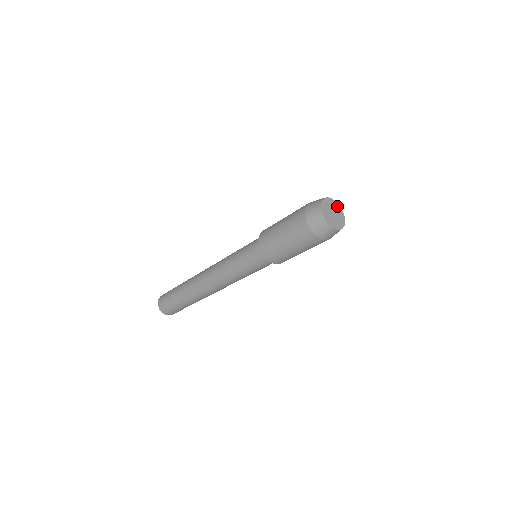
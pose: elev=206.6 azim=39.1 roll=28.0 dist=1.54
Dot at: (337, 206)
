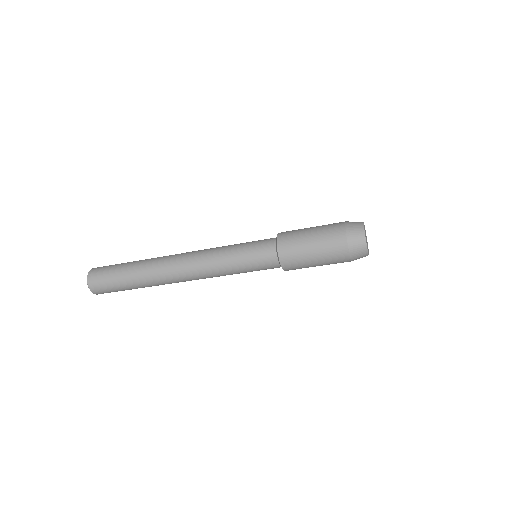
Dot at: occluded
